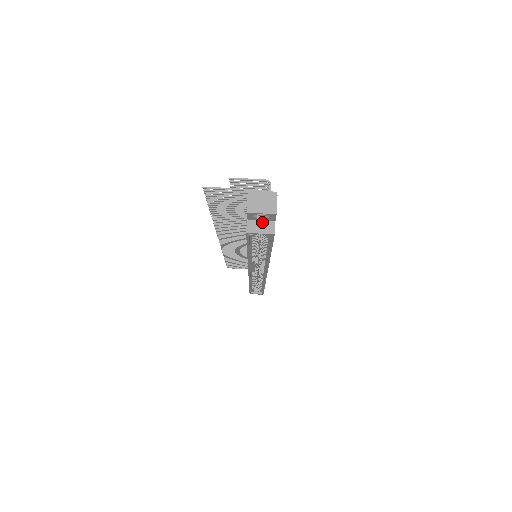
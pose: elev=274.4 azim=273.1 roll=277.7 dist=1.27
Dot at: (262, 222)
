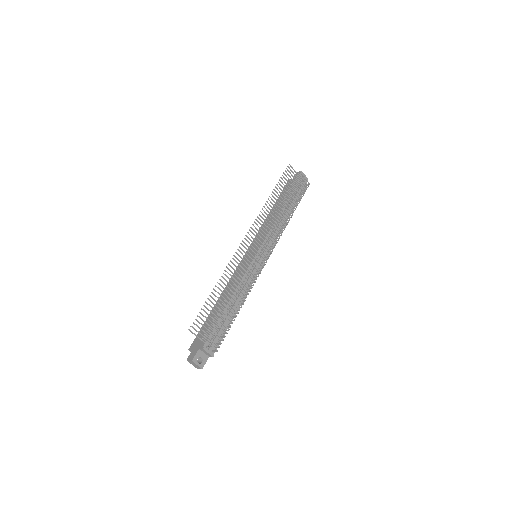
Dot at: occluded
